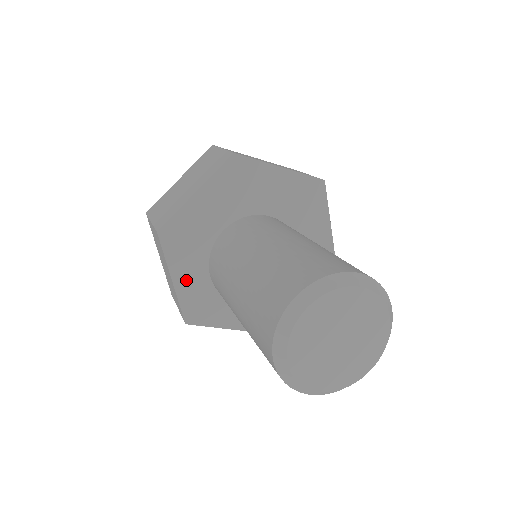
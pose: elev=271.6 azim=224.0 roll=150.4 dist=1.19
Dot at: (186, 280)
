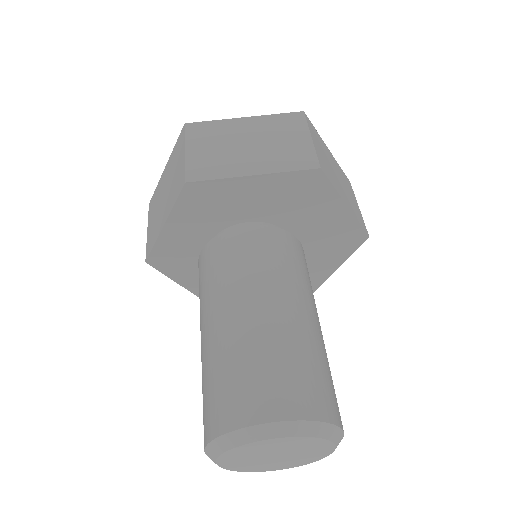
Dot at: (177, 233)
